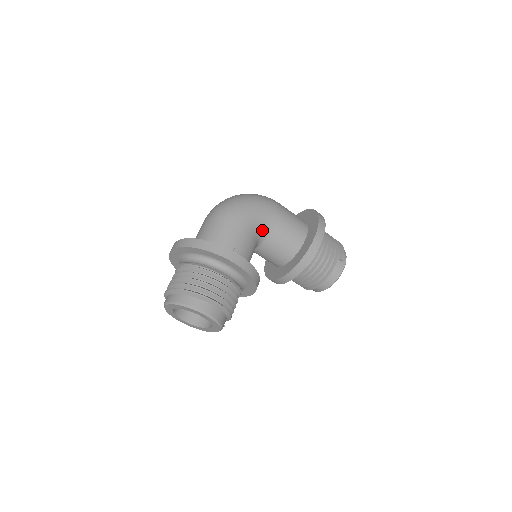
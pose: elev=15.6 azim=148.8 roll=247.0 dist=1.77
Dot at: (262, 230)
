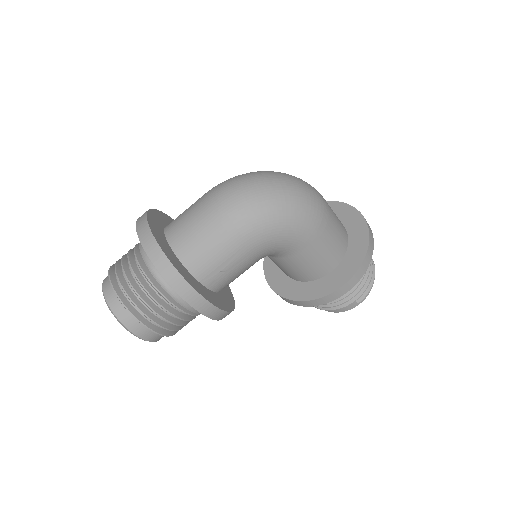
Dot at: (275, 253)
